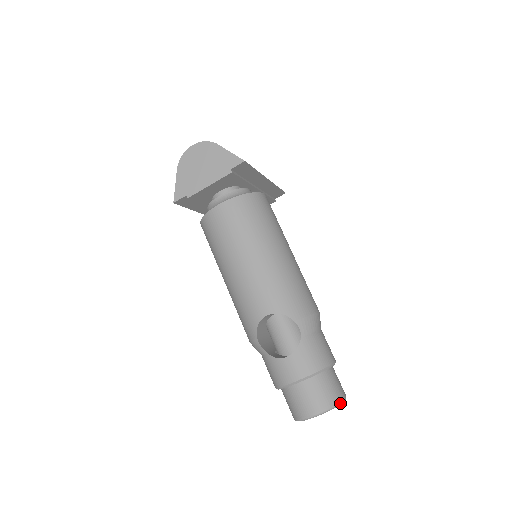
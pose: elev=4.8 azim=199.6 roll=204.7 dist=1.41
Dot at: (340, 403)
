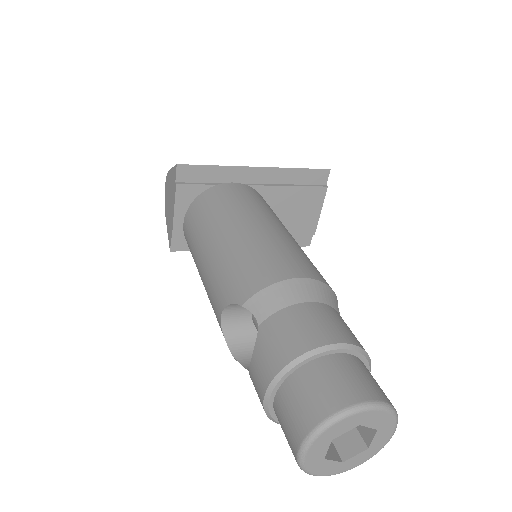
Dot at: (338, 415)
